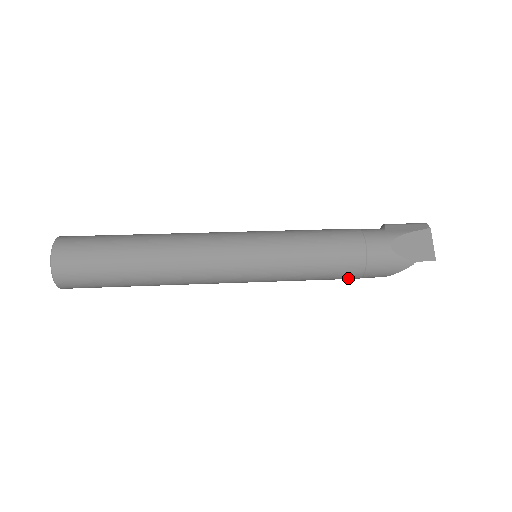
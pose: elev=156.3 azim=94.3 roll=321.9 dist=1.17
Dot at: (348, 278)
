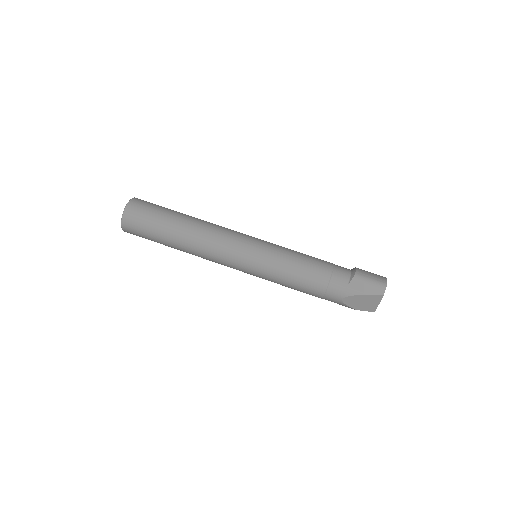
Dot at: occluded
